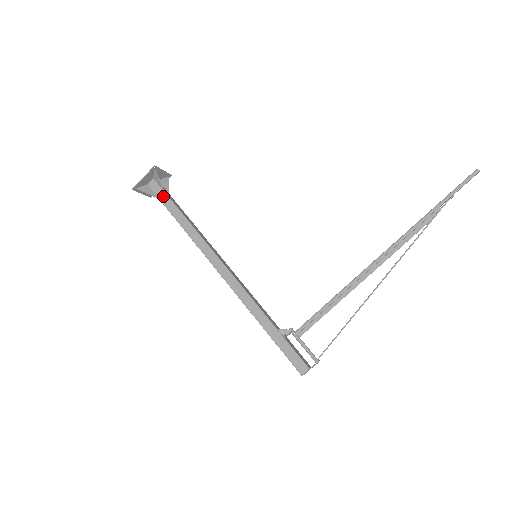
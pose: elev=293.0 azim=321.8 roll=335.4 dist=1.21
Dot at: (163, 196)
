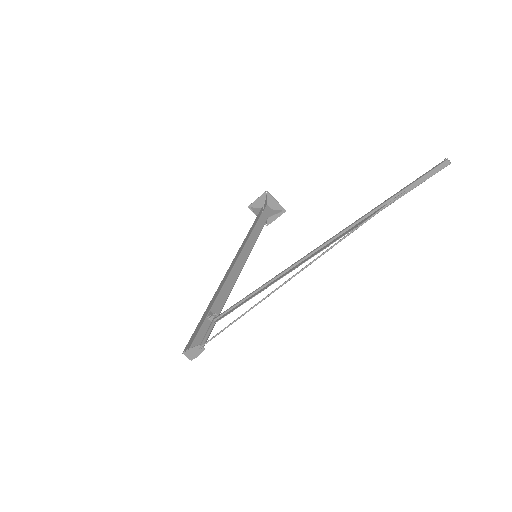
Dot at: (259, 215)
